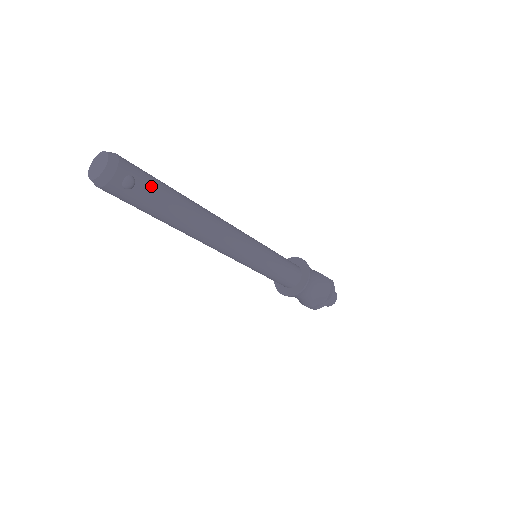
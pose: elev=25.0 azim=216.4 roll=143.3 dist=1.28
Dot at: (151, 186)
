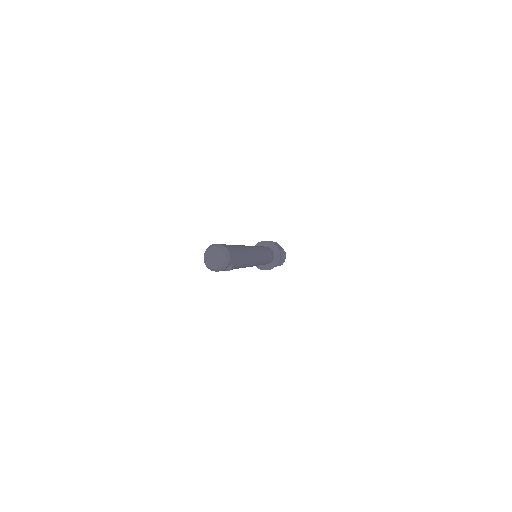
Dot at: (237, 262)
